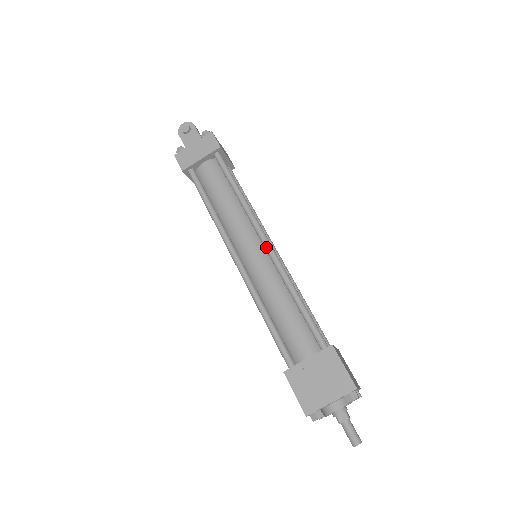
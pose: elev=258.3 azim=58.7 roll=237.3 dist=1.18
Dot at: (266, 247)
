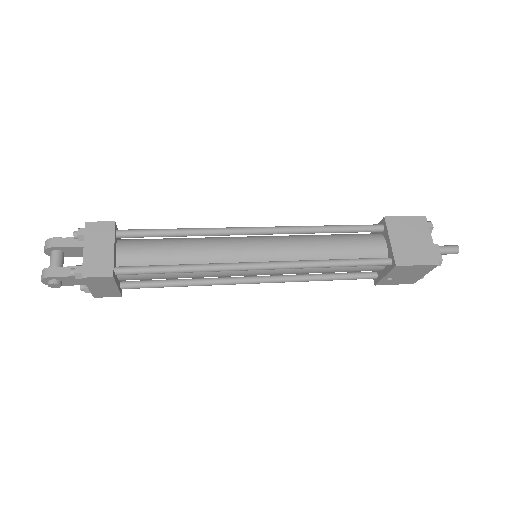
Dot at: occluded
